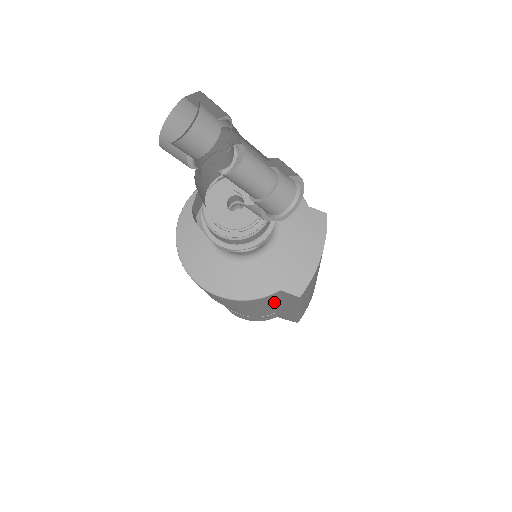
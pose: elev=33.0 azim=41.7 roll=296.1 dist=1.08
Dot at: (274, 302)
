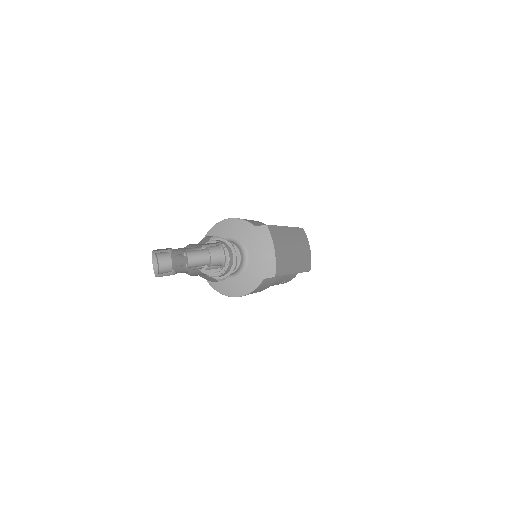
Dot at: (272, 280)
